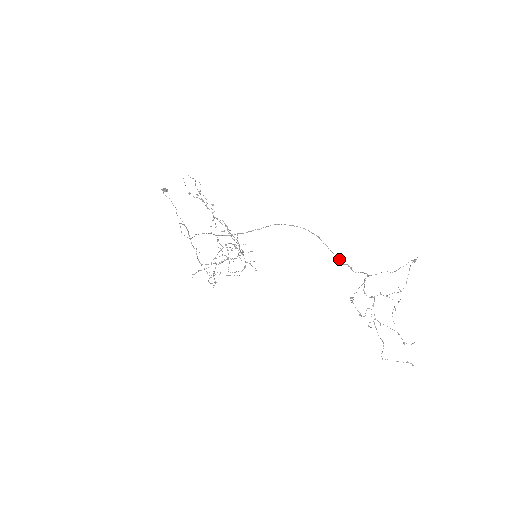
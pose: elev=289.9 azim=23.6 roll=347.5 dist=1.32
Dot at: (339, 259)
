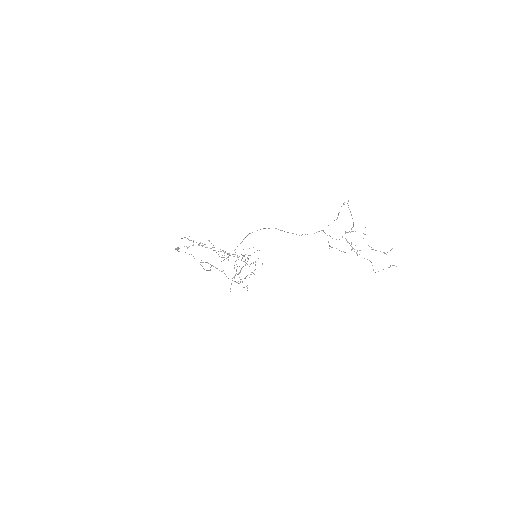
Dot at: (296, 234)
